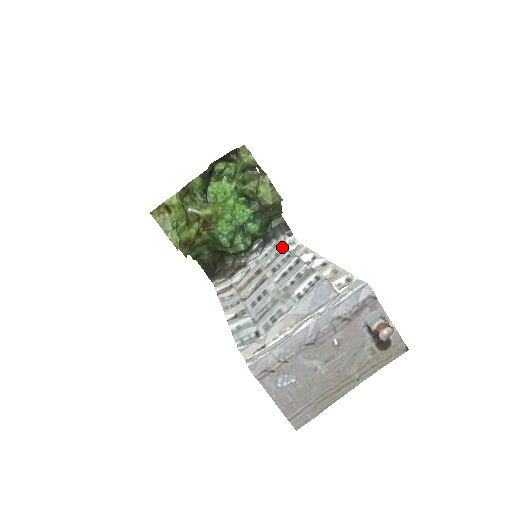
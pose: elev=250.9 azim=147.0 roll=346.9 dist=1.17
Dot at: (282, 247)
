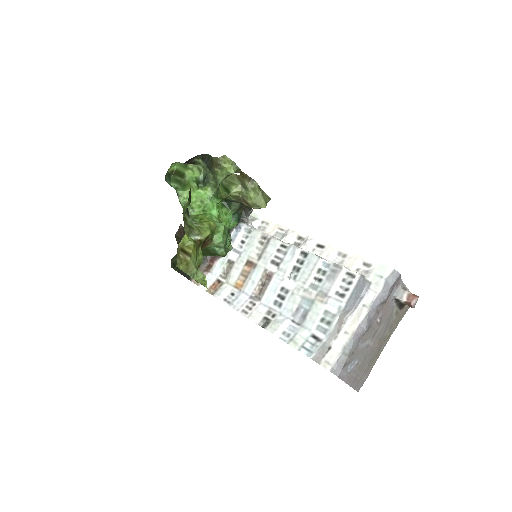
Dot at: (263, 234)
